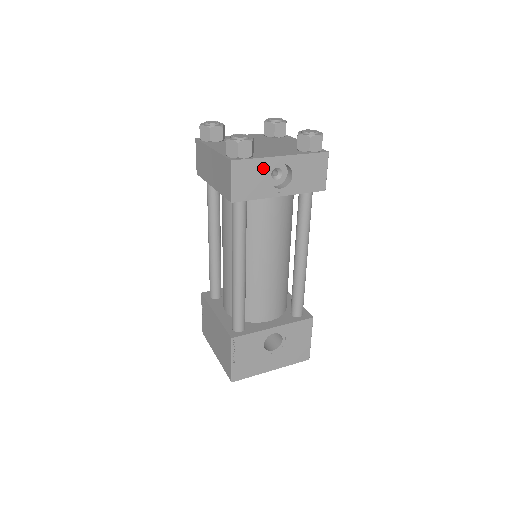
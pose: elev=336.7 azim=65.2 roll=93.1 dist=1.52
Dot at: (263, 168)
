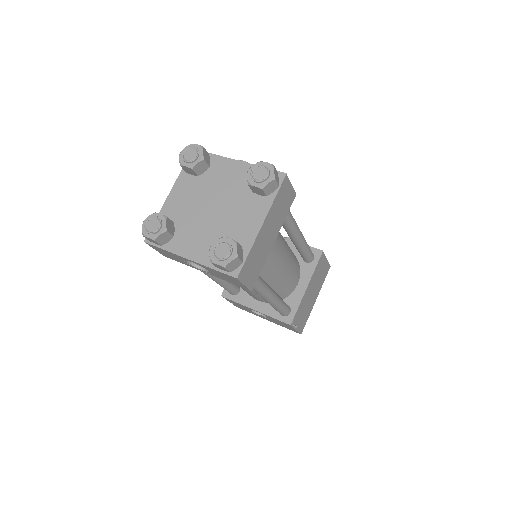
Dot at: (176, 256)
